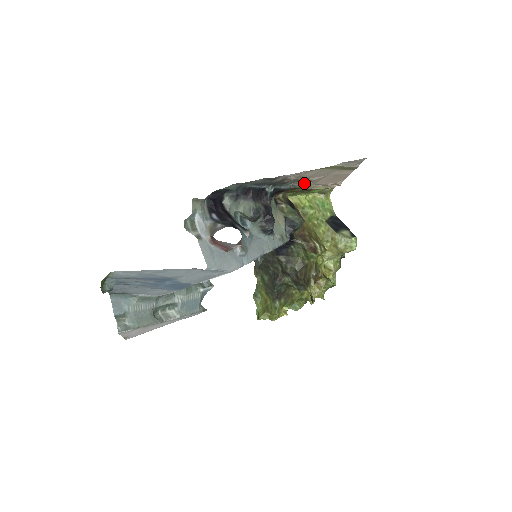
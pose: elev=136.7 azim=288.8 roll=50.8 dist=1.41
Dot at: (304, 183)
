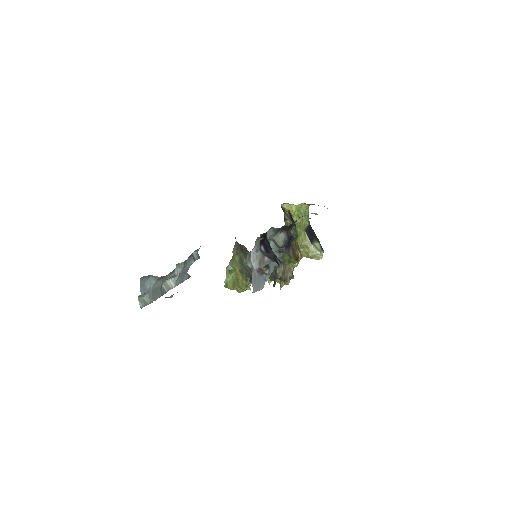
Dot at: (313, 213)
